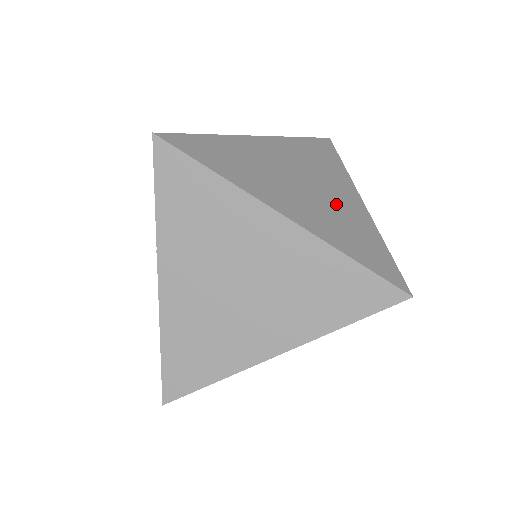
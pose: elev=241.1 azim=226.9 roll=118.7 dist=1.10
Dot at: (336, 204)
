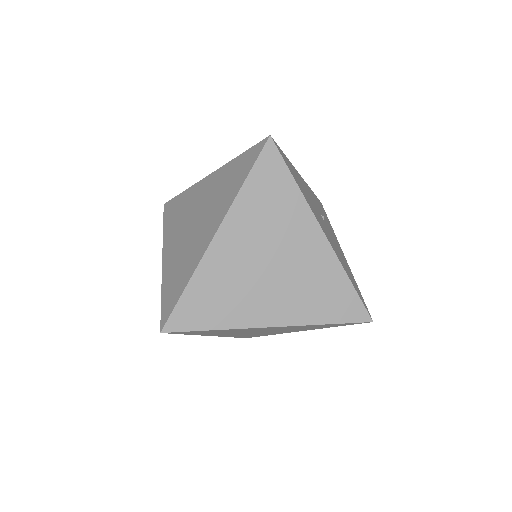
Dot at: (302, 266)
